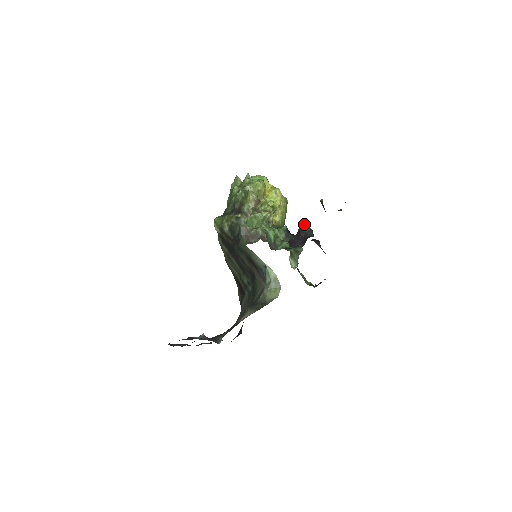
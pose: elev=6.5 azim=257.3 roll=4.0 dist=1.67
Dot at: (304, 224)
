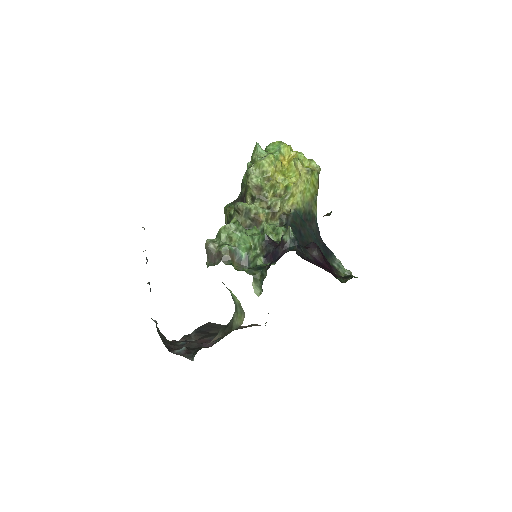
Dot at: (288, 230)
